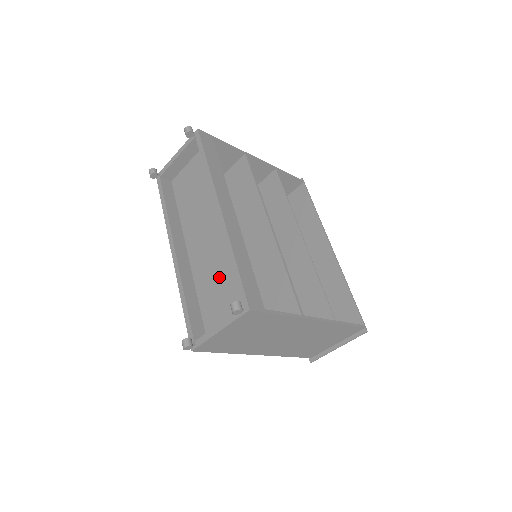
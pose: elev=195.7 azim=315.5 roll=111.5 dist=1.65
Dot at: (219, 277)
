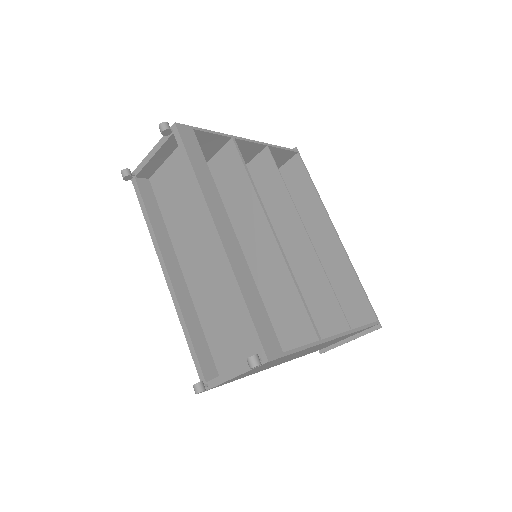
Dot at: (224, 307)
